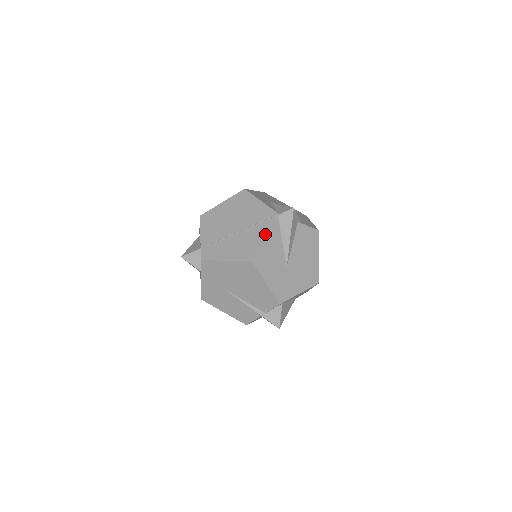
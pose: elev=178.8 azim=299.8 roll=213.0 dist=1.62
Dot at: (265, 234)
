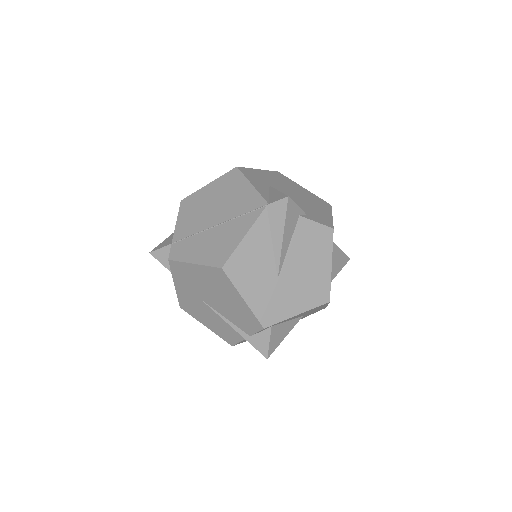
Dot at: (245, 231)
